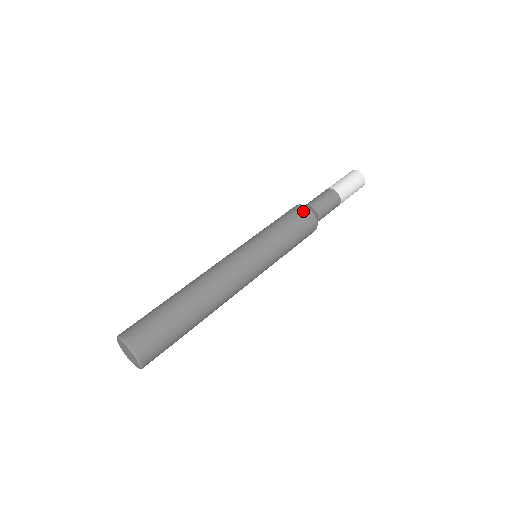
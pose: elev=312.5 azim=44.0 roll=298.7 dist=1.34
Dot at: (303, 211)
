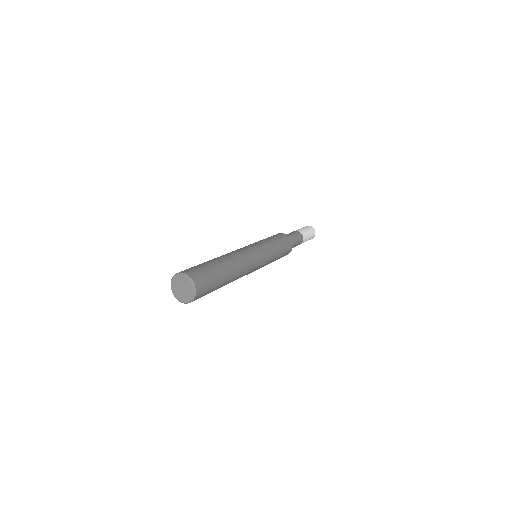
Dot at: (281, 234)
